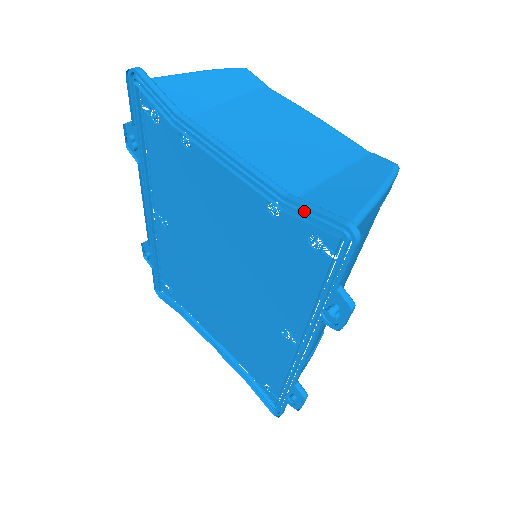
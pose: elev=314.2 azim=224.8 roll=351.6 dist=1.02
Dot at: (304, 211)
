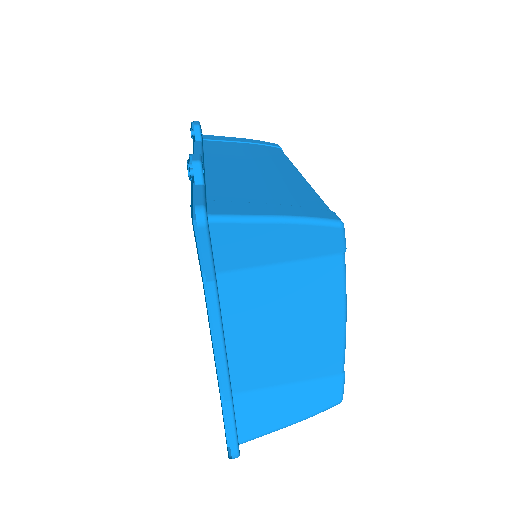
Dot at: (228, 416)
